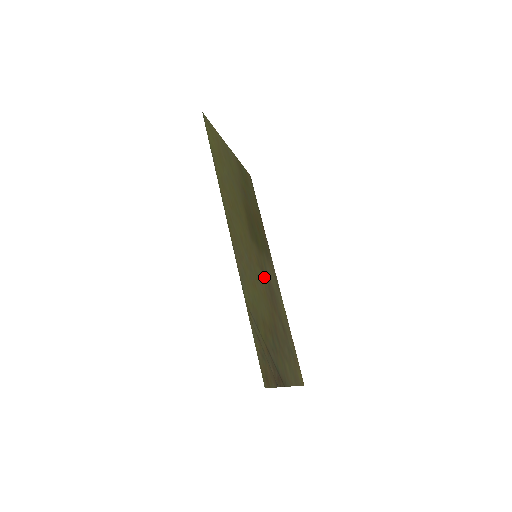
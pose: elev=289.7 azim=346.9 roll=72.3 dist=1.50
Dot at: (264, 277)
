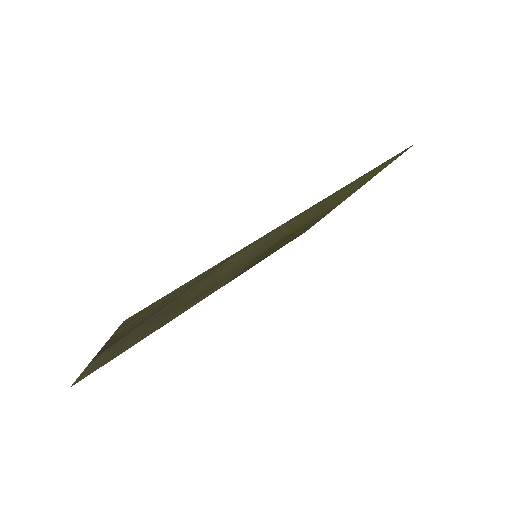
Dot at: (228, 275)
